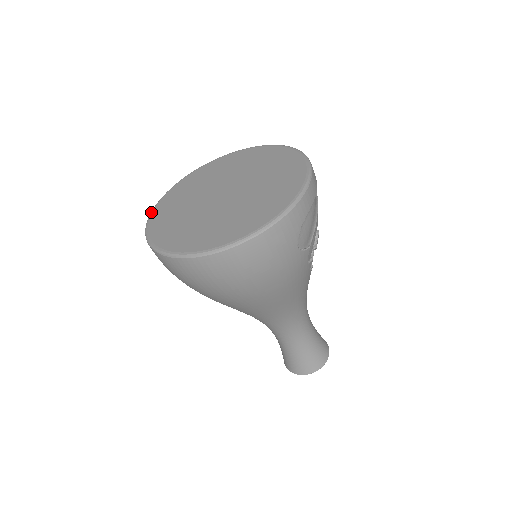
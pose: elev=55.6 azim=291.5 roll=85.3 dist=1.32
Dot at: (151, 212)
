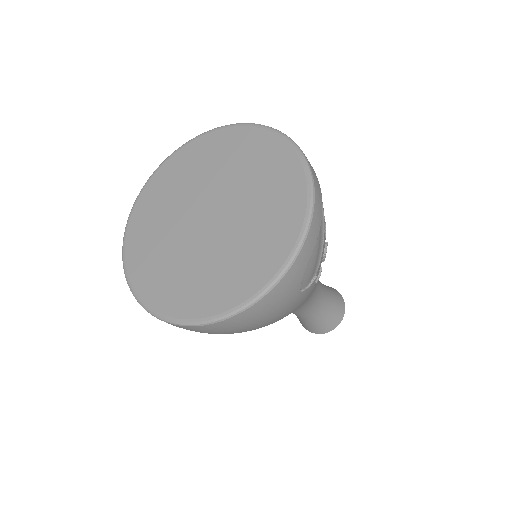
Dot at: (125, 228)
